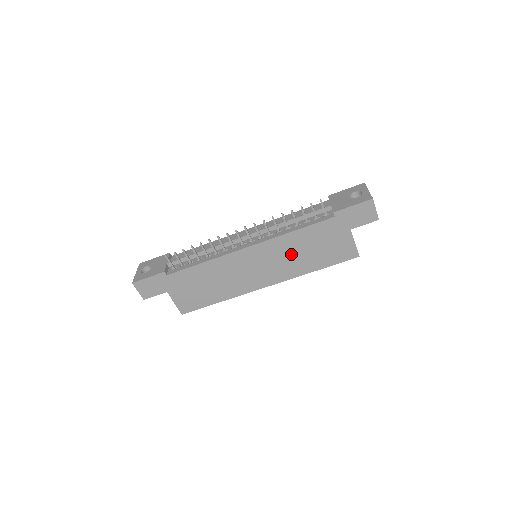
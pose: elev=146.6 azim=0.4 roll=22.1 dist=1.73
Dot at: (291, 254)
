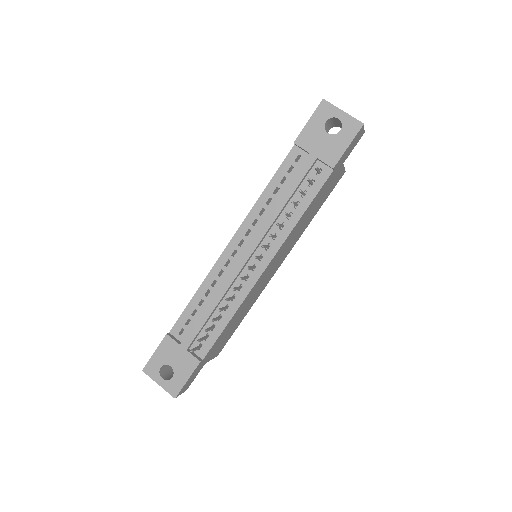
Dot at: (298, 230)
